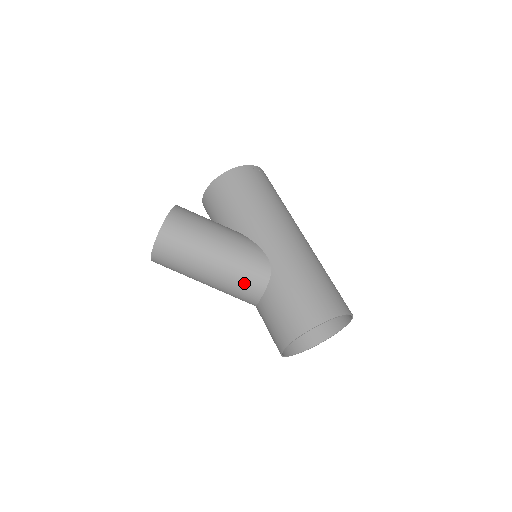
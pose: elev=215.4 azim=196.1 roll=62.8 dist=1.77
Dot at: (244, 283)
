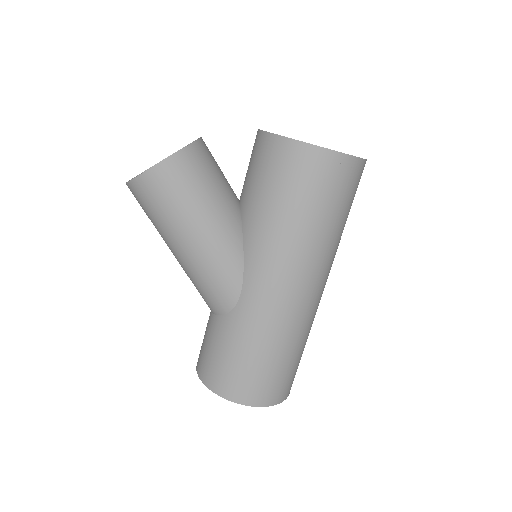
Dot at: (200, 292)
